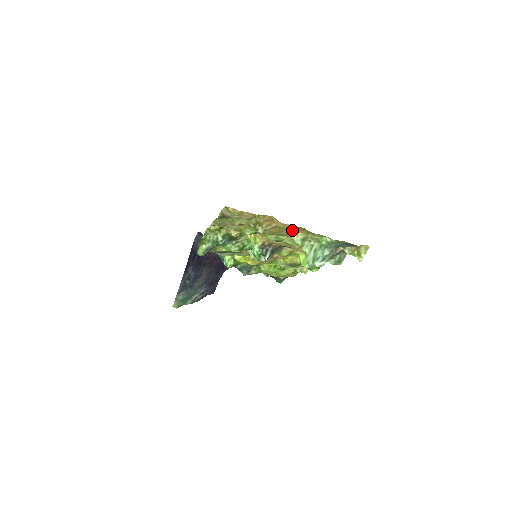
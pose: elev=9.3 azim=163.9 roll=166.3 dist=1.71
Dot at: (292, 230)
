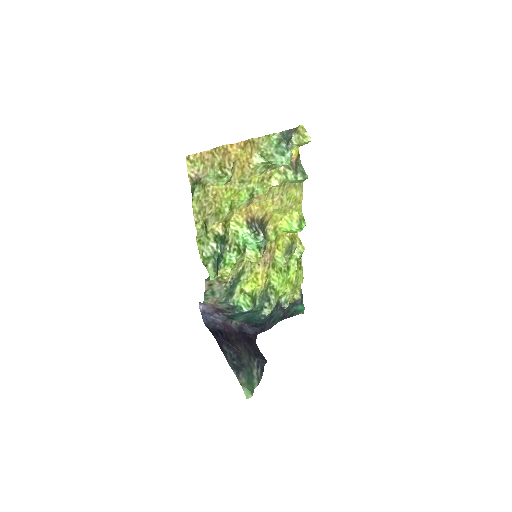
Dot at: (247, 151)
